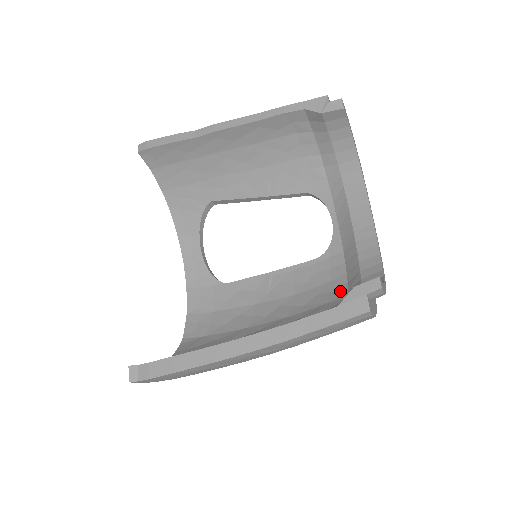
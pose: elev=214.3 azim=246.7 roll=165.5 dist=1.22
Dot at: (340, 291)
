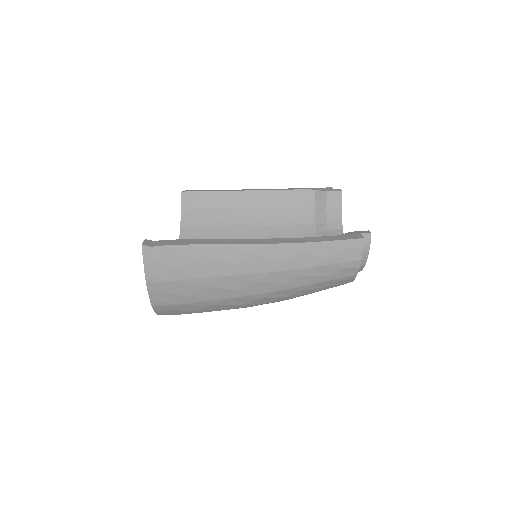
Dot at: occluded
